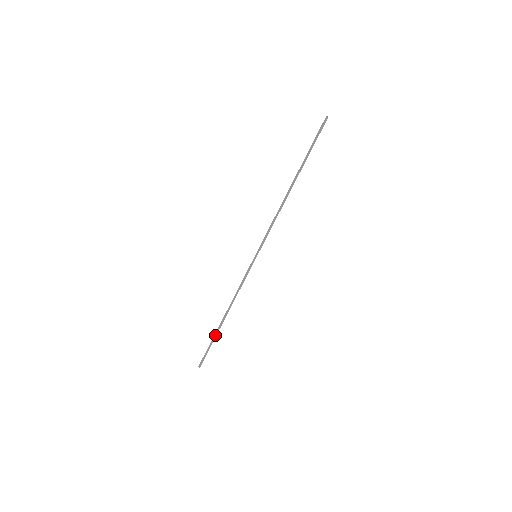
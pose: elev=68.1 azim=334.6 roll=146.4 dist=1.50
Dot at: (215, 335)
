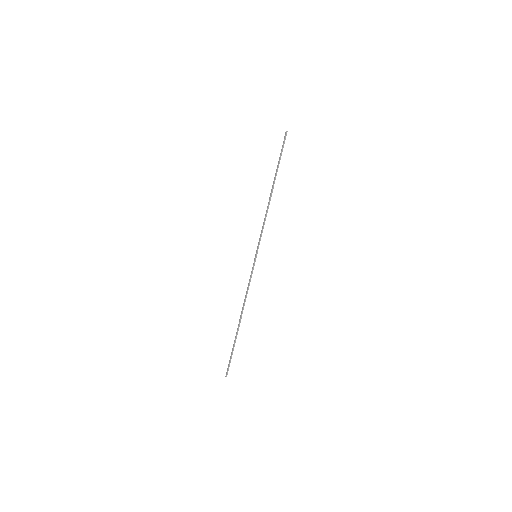
Dot at: (235, 339)
